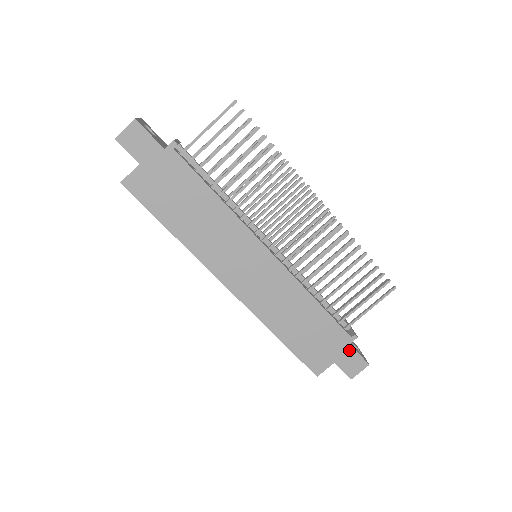
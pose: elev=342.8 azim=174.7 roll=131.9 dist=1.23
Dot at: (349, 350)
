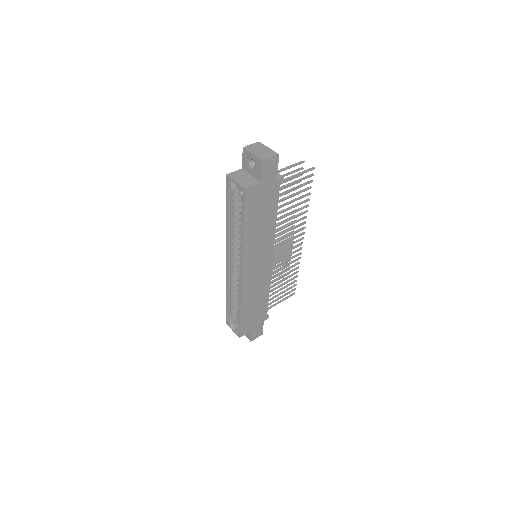
Dot at: (261, 324)
